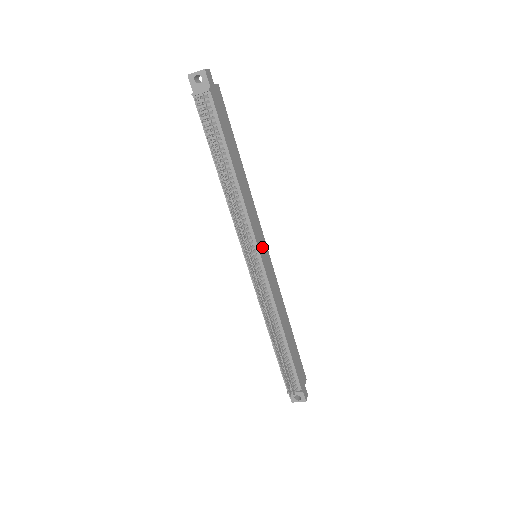
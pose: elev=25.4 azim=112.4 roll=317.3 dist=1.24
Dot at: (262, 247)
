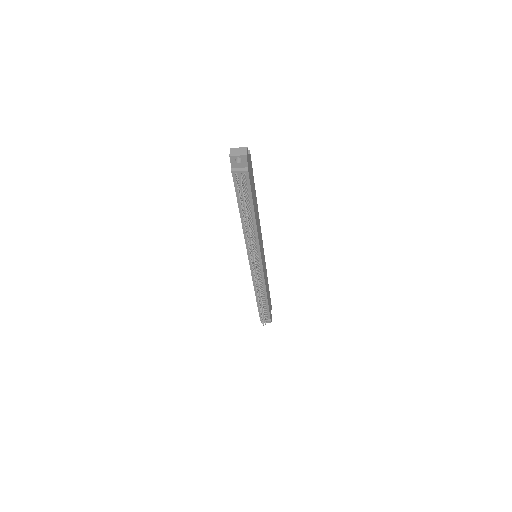
Dot at: (262, 251)
